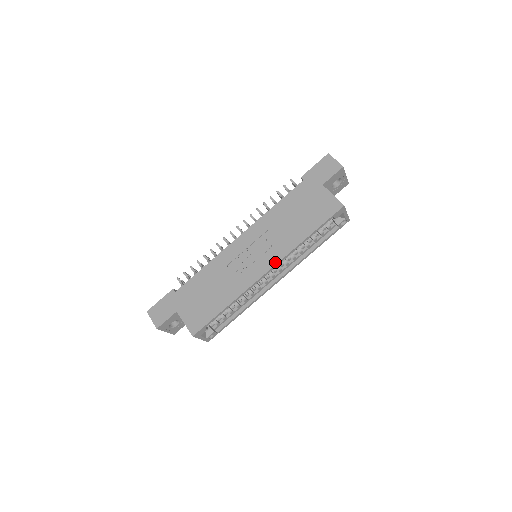
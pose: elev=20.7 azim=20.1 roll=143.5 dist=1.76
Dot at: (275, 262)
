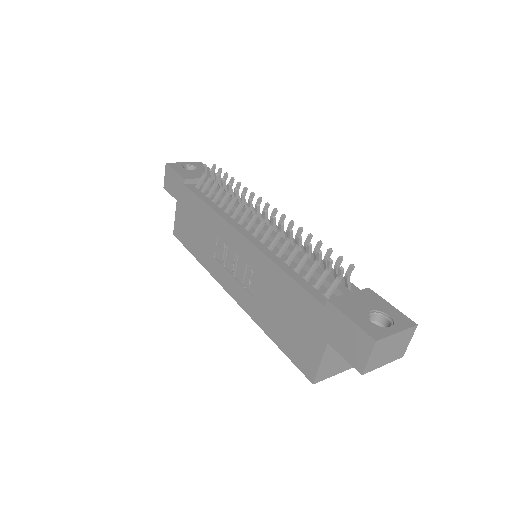
Dot at: (238, 301)
